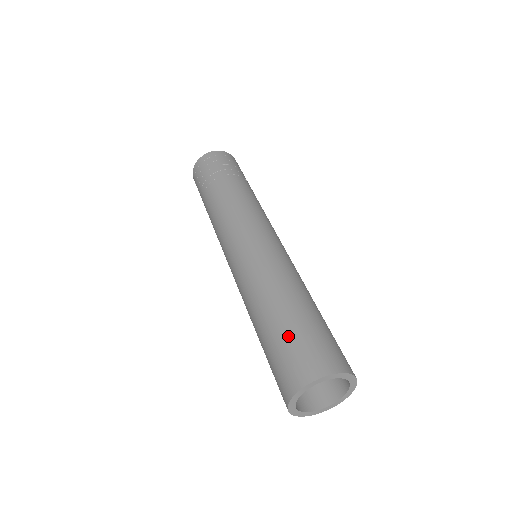
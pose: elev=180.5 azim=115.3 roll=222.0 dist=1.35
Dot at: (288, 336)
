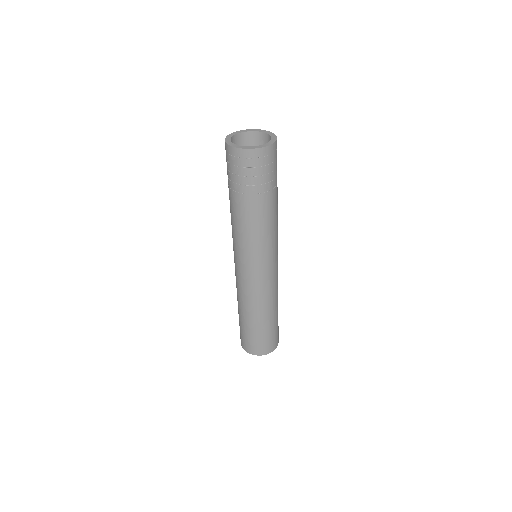
Dot at: (239, 324)
